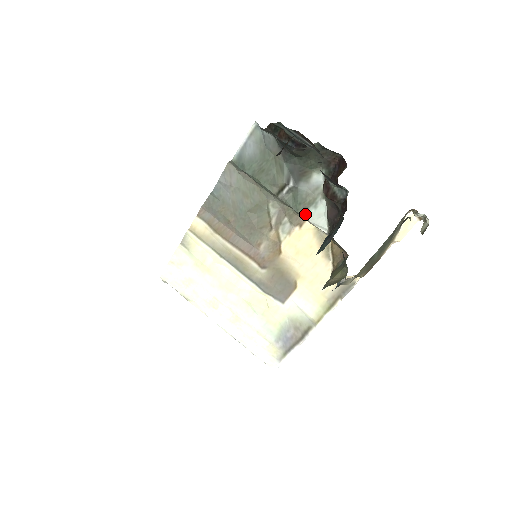
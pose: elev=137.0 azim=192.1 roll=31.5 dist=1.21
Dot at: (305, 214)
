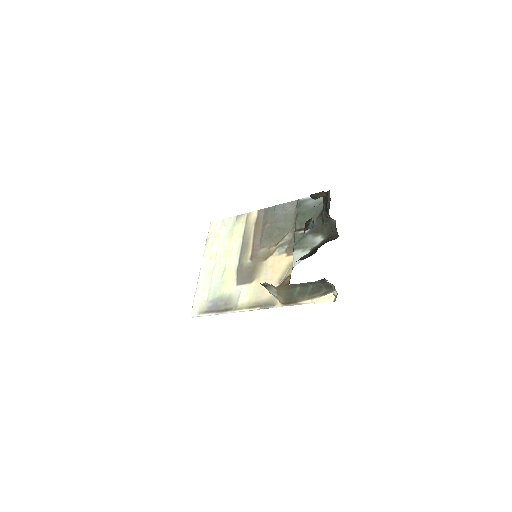
Dot at: (296, 250)
